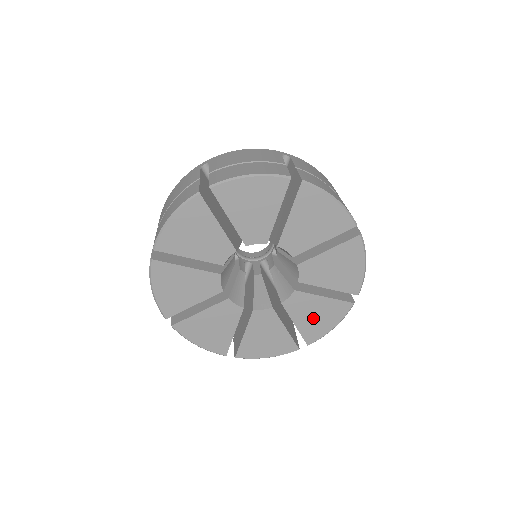
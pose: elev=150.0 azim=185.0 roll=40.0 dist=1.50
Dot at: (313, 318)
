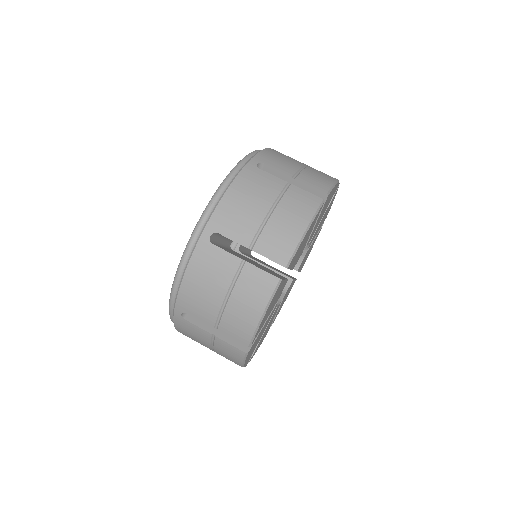
Dot at: (323, 219)
